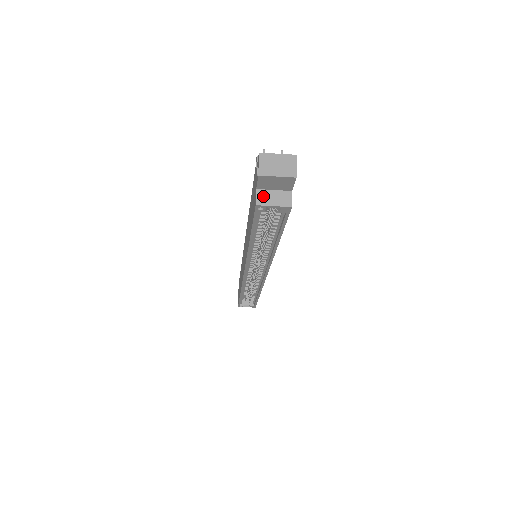
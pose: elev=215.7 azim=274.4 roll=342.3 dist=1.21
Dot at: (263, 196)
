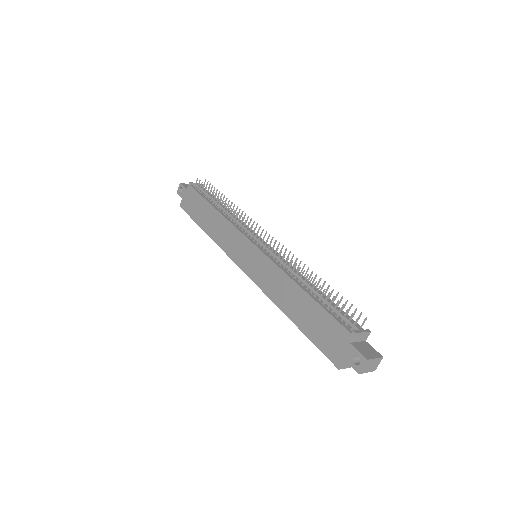
Dot at: (345, 363)
